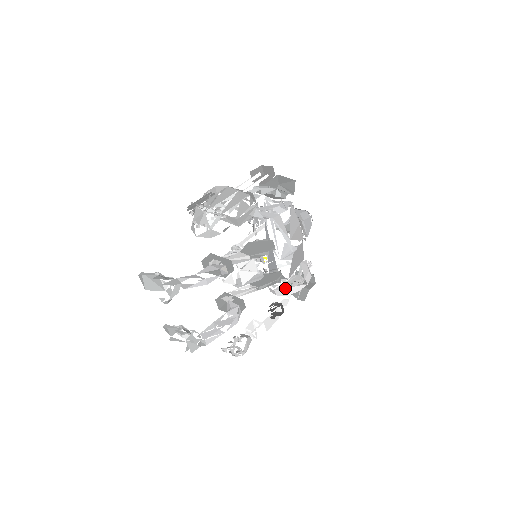
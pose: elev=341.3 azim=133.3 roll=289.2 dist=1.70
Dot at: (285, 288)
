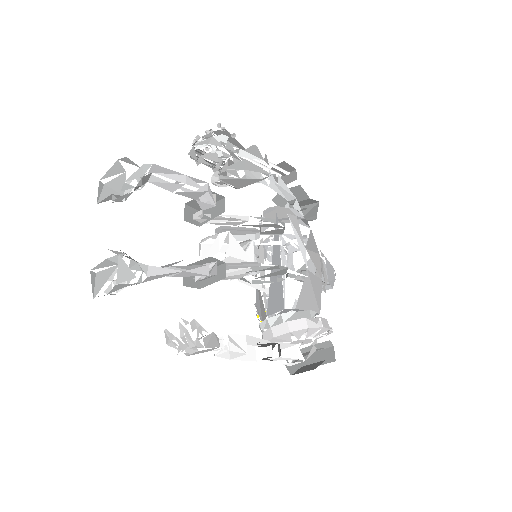
Dot at: occluded
